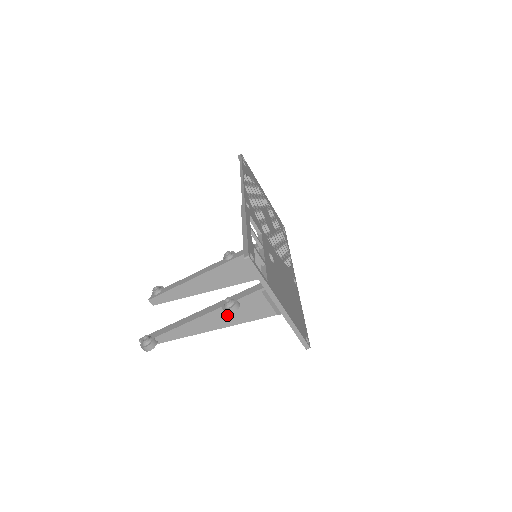
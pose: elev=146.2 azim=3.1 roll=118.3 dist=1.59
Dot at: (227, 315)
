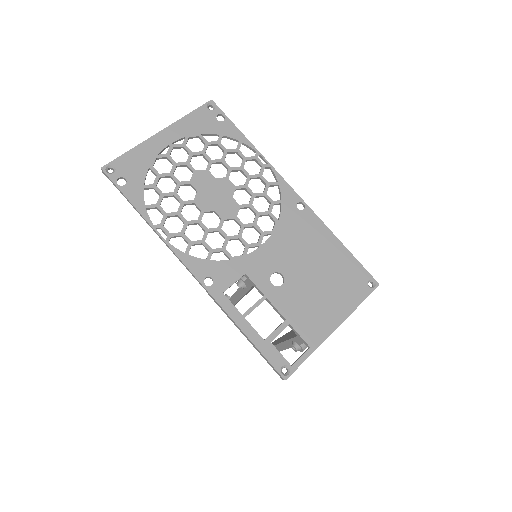
Dot at: occluded
